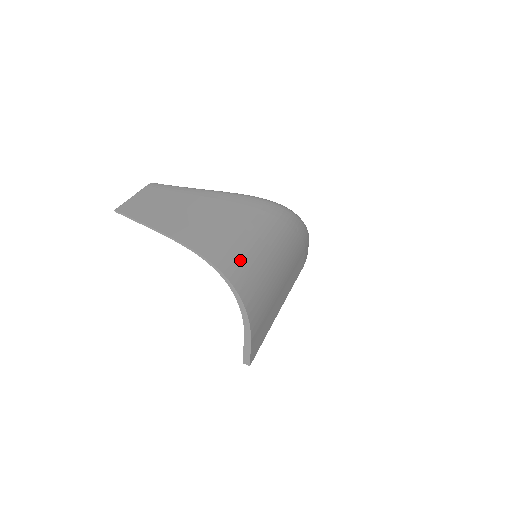
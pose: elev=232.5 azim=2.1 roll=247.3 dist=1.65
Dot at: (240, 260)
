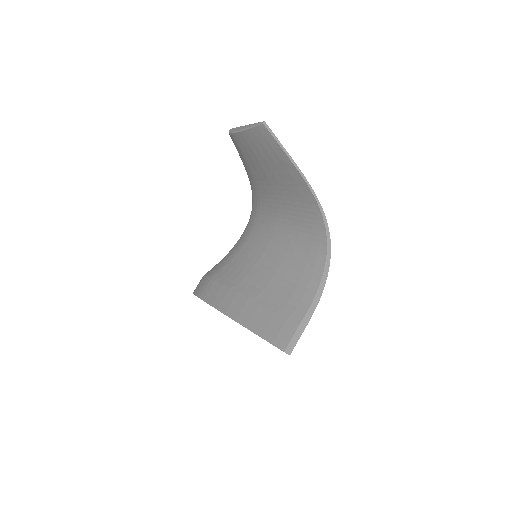
Dot at: occluded
